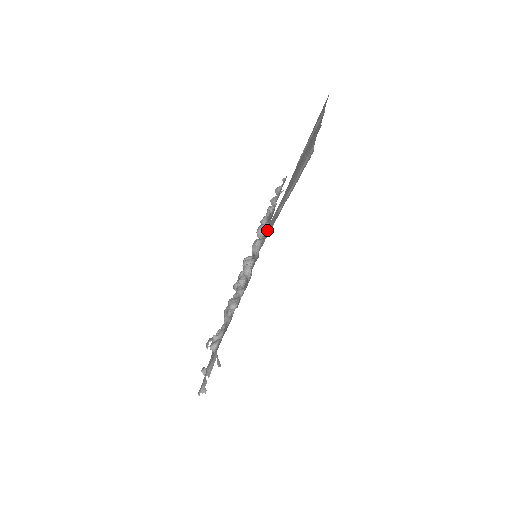
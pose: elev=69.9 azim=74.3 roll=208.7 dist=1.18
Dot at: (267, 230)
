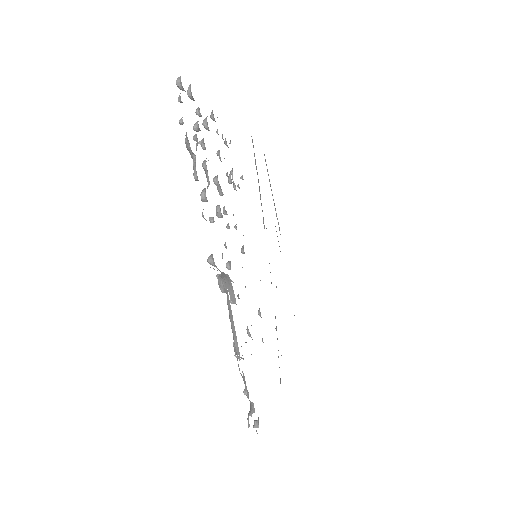
Dot at: occluded
